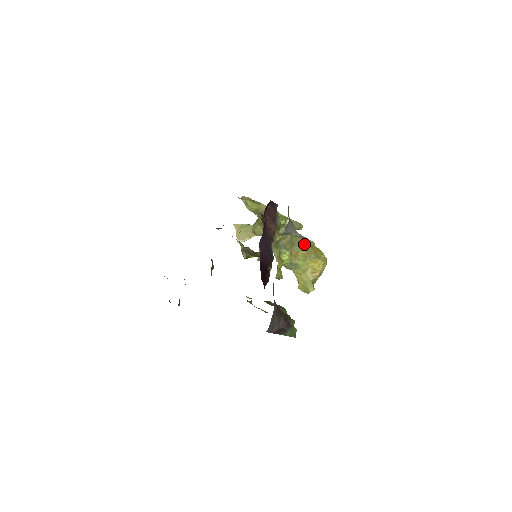
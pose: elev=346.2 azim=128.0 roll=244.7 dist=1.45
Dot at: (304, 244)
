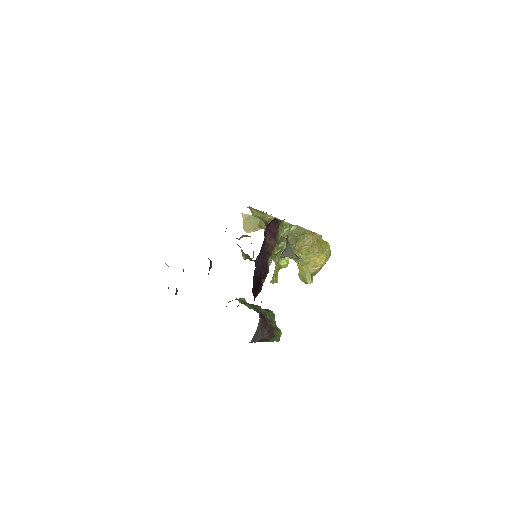
Dot at: (310, 239)
